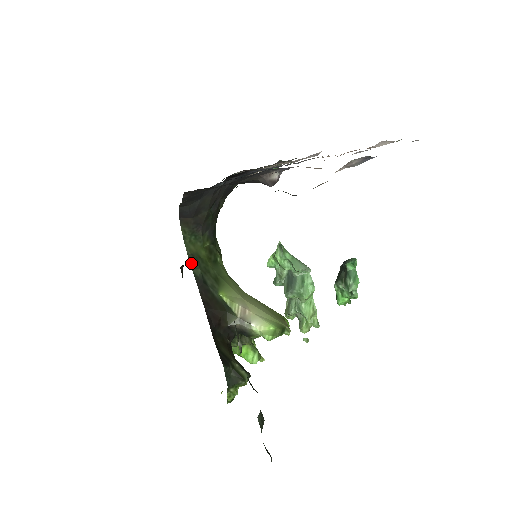
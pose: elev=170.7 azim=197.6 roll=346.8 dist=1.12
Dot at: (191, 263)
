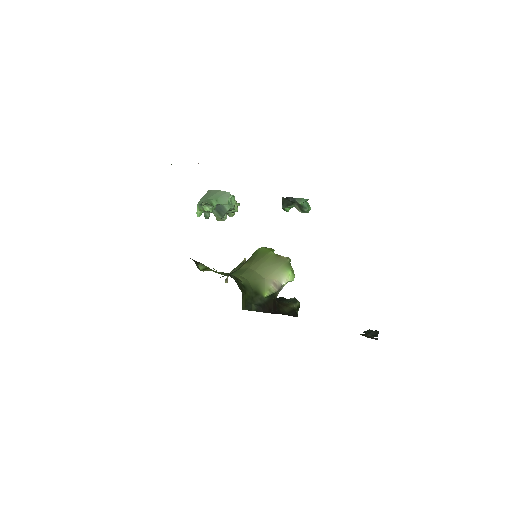
Dot at: (250, 310)
